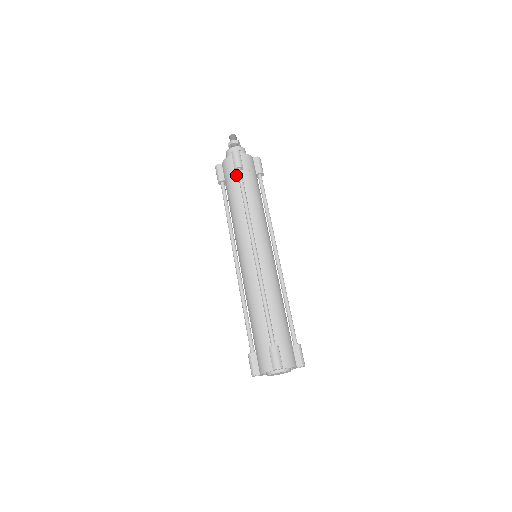
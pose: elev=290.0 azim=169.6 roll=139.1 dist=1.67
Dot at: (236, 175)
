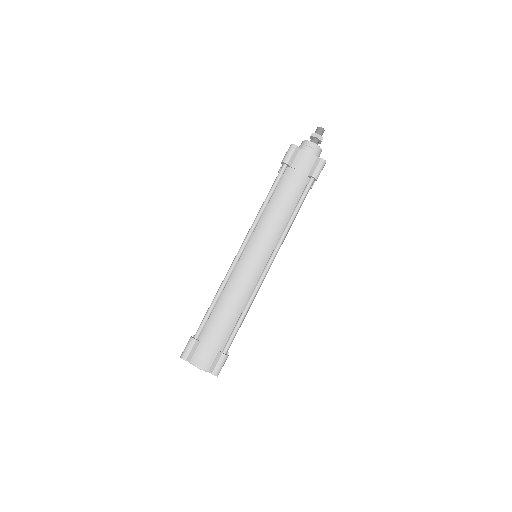
Dot at: occluded
